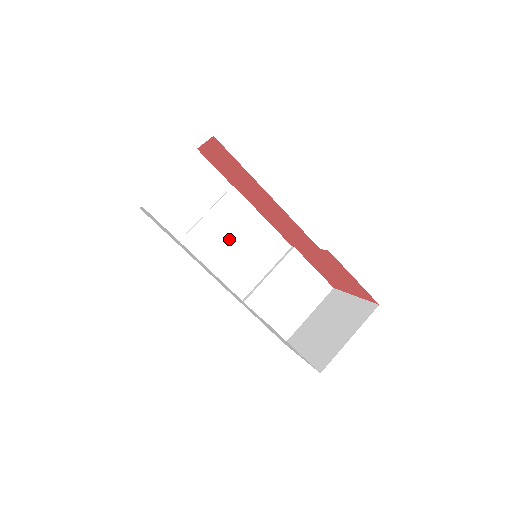
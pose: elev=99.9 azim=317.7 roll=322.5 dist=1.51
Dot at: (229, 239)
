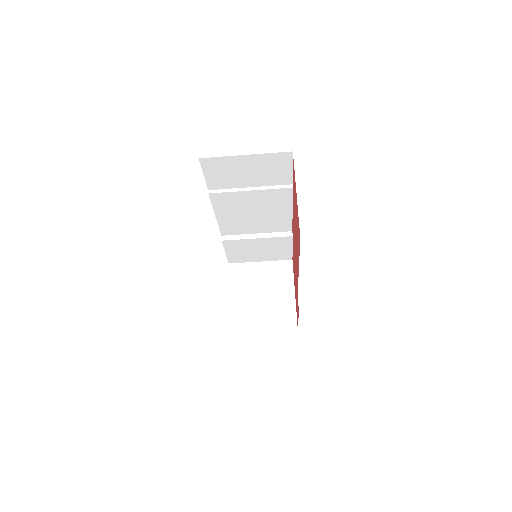
Dot at: (252, 209)
